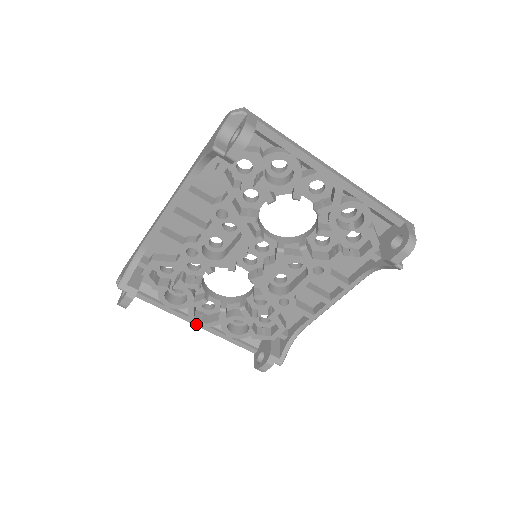
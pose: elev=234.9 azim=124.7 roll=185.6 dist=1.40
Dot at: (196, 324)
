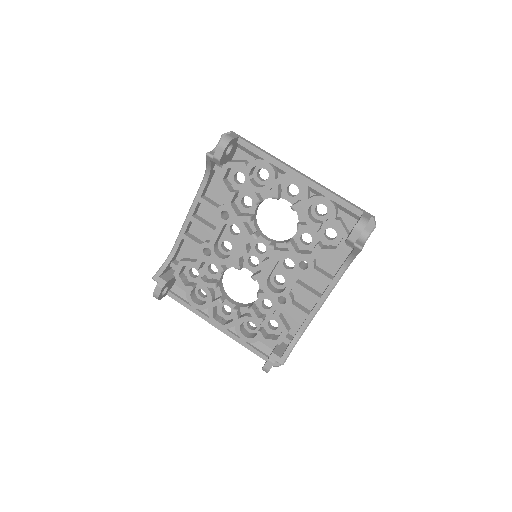
Dot at: (216, 326)
